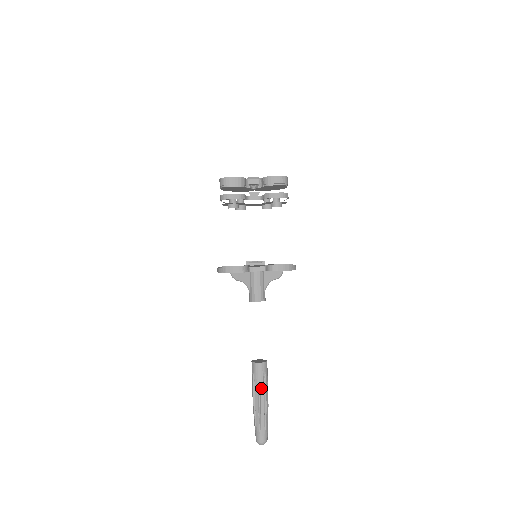
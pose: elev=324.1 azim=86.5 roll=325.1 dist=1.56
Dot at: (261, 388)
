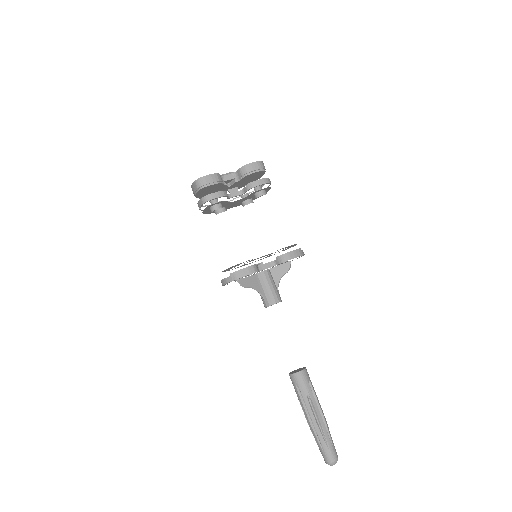
Dot at: (312, 399)
